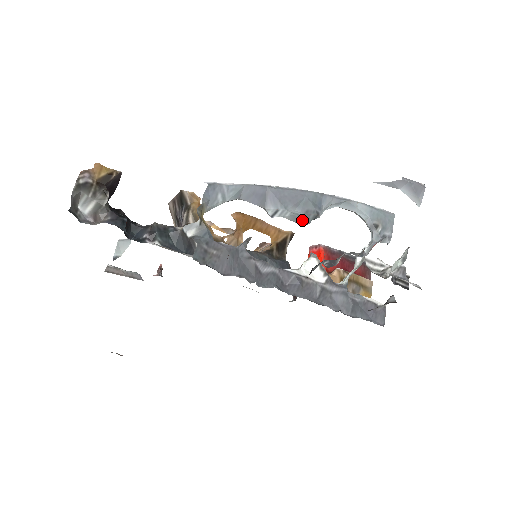
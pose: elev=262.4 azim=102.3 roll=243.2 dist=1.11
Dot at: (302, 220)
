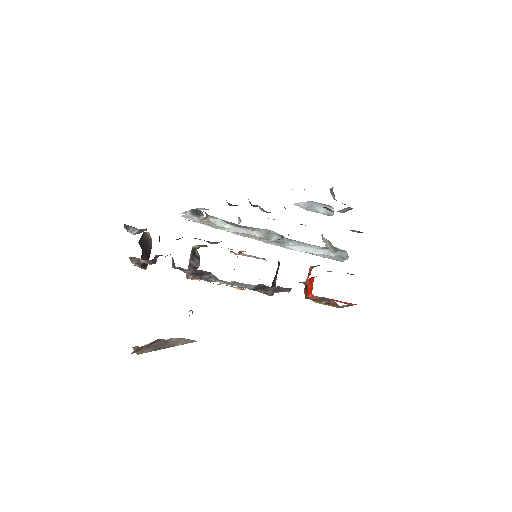
Dot at: (273, 232)
